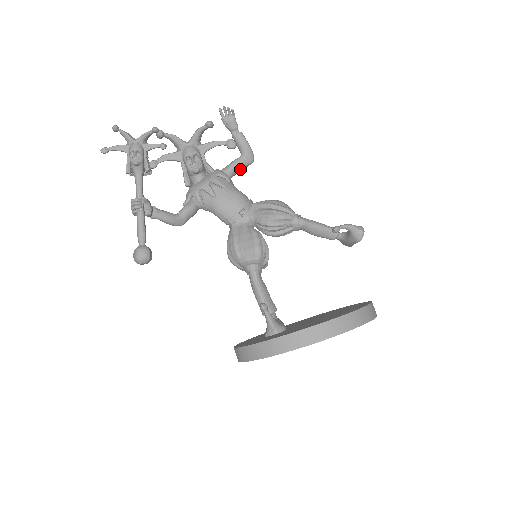
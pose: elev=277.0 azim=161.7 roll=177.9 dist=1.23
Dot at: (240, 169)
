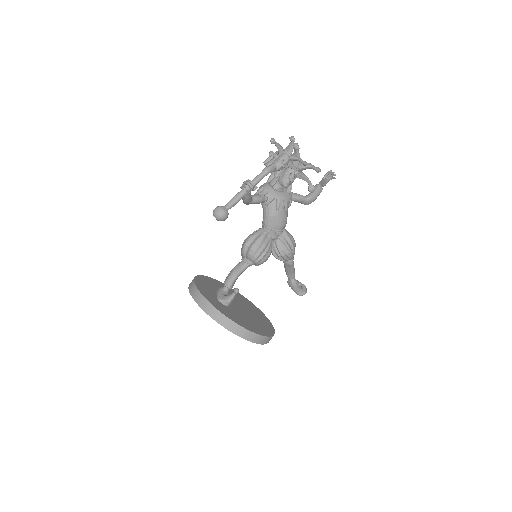
Dot at: (298, 202)
